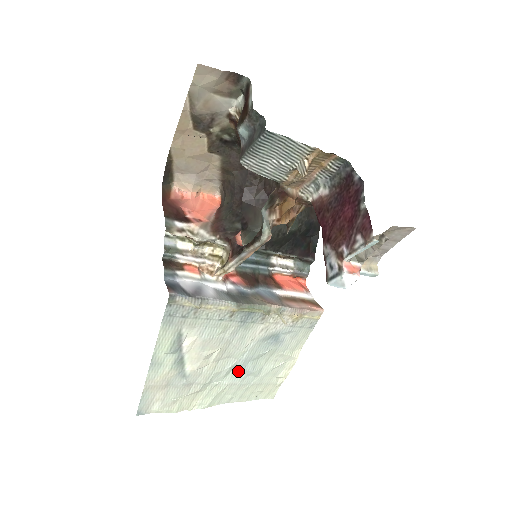
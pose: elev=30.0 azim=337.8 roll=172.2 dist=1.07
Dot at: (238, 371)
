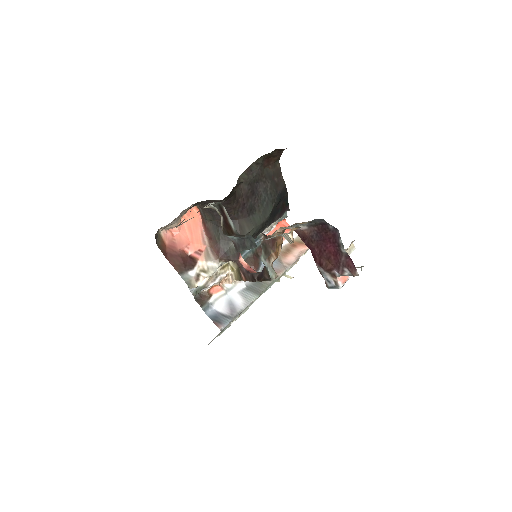
Dot at: occluded
